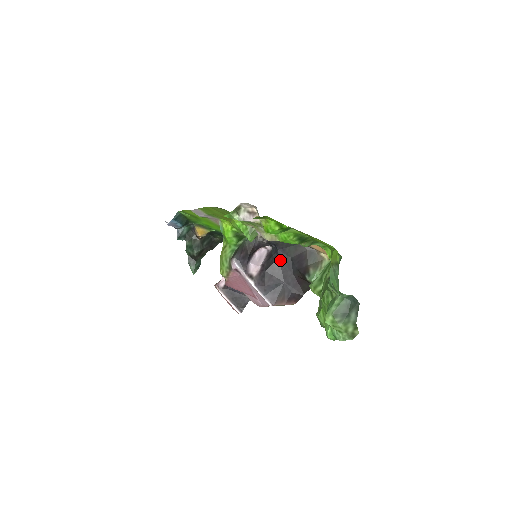
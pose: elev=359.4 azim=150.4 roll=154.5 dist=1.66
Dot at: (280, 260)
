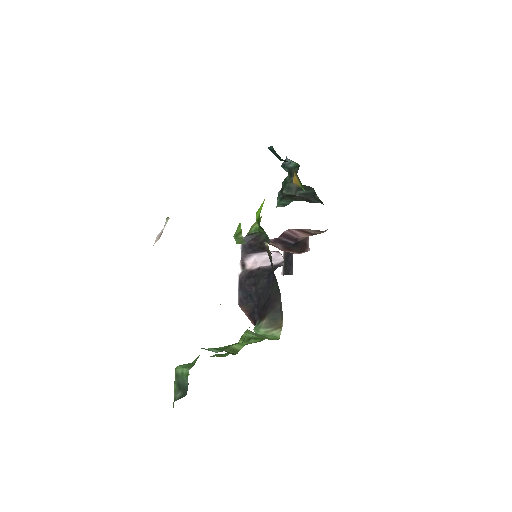
Dot at: (267, 282)
